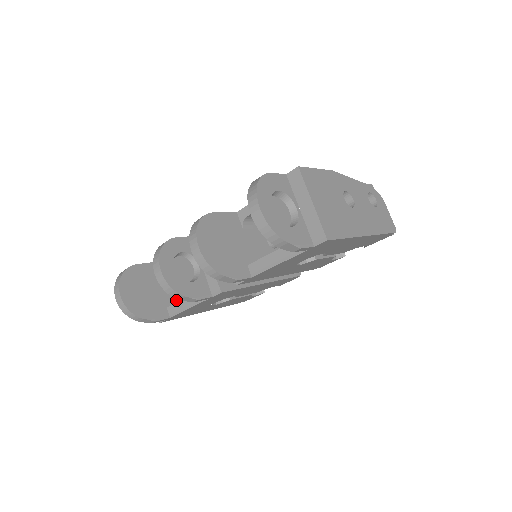
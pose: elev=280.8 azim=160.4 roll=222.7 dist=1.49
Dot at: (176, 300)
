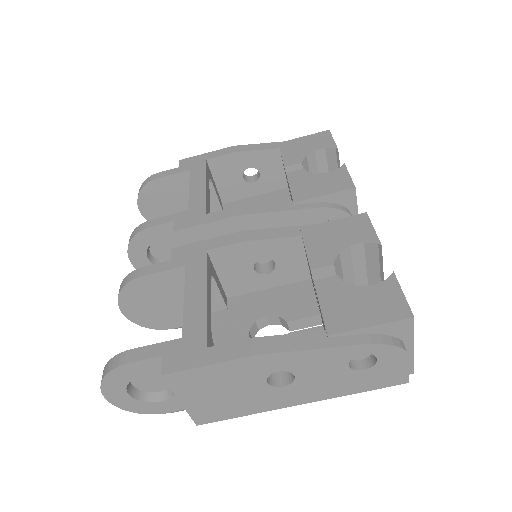
Dot at: (210, 209)
